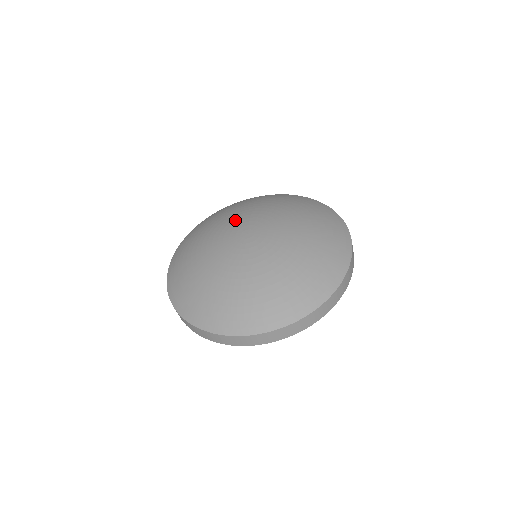
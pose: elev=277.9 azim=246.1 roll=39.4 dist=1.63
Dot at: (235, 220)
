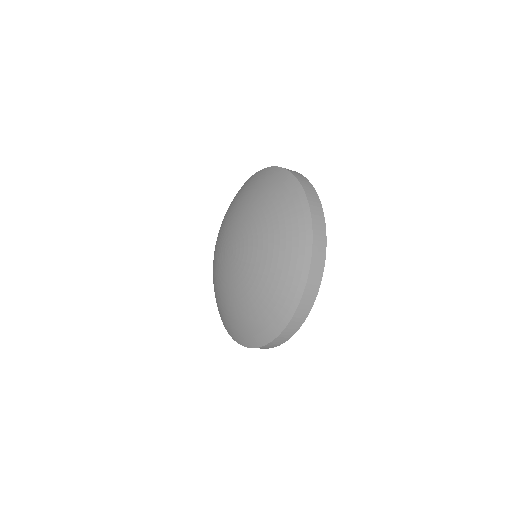
Dot at: (219, 254)
